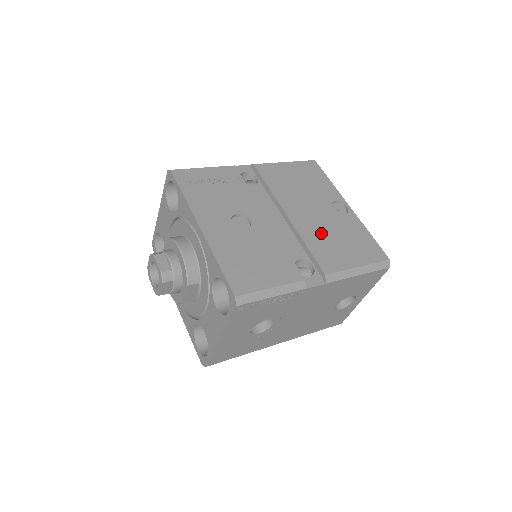
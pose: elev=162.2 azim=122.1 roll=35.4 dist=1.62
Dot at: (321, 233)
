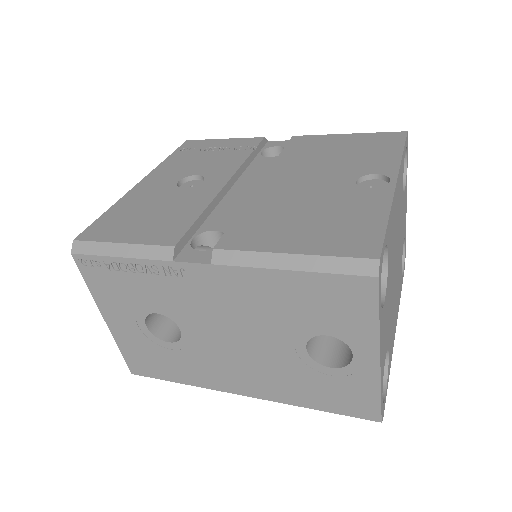
Dot at: (285, 204)
